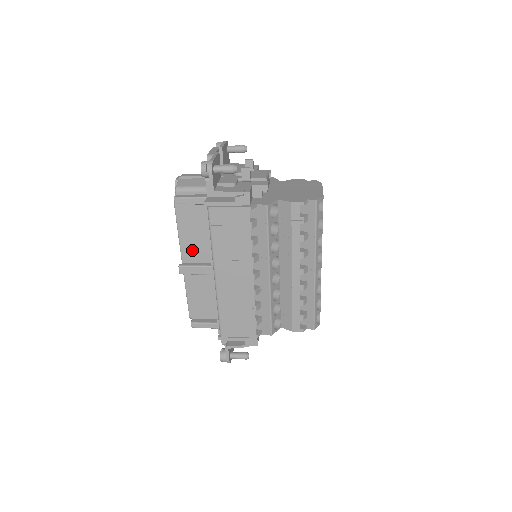
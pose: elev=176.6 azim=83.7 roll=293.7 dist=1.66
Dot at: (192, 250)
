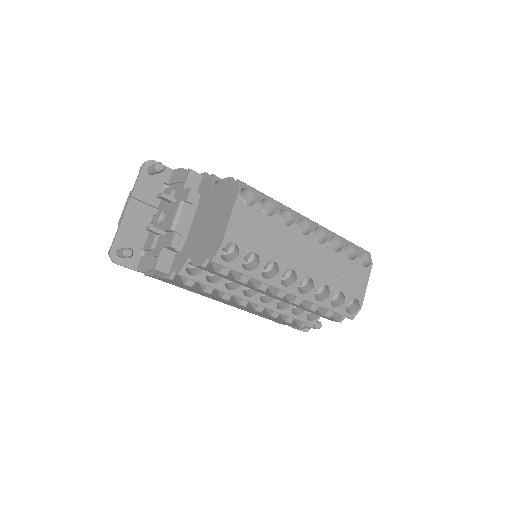
Dot at: occluded
